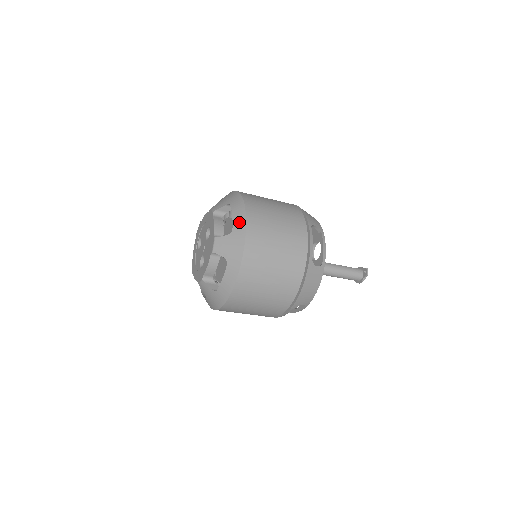
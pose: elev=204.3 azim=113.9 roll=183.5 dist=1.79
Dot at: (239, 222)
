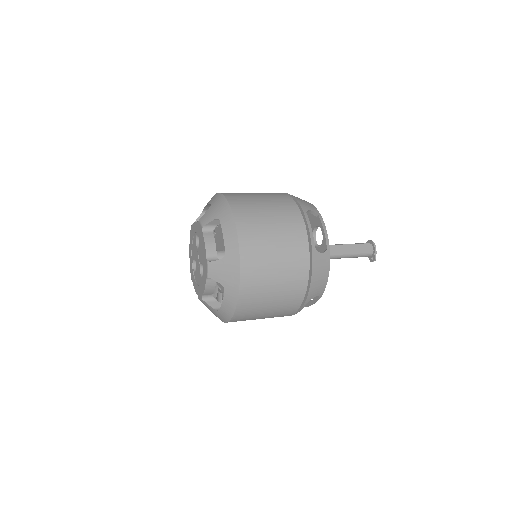
Dot at: (225, 313)
